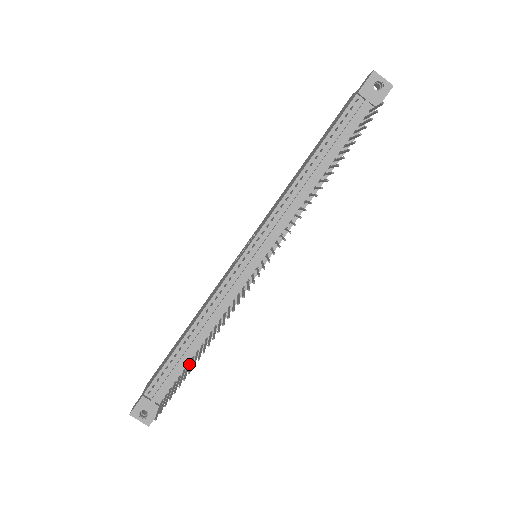
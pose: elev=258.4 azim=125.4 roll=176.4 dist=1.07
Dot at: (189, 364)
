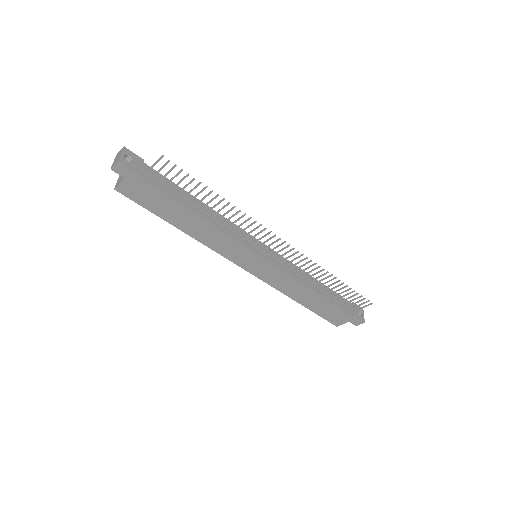
Dot at: (181, 200)
